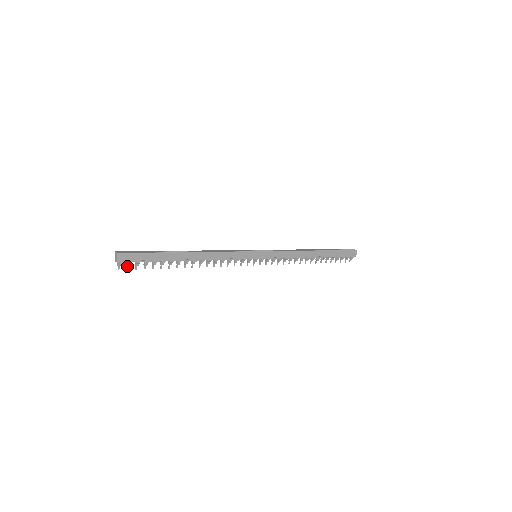
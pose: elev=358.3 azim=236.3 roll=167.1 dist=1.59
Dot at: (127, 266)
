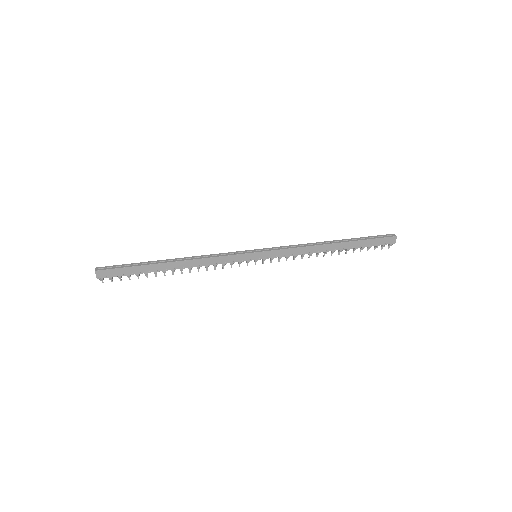
Dot at: (111, 279)
